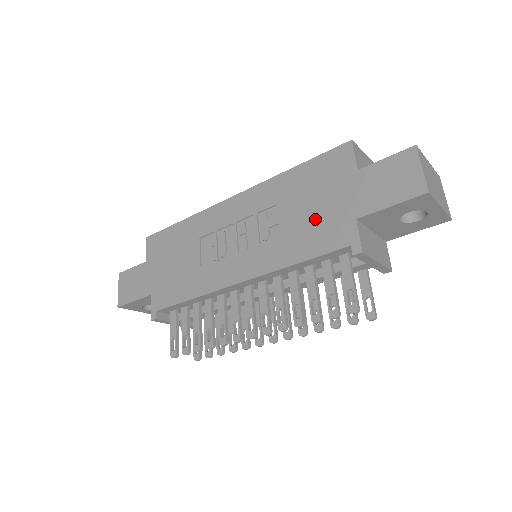
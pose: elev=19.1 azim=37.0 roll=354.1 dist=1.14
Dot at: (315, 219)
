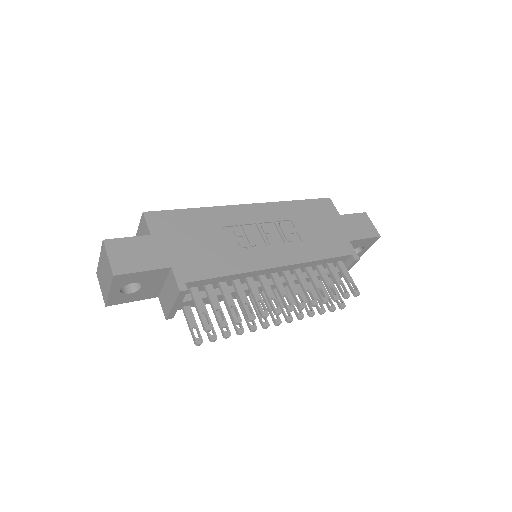
Dot at: (324, 235)
